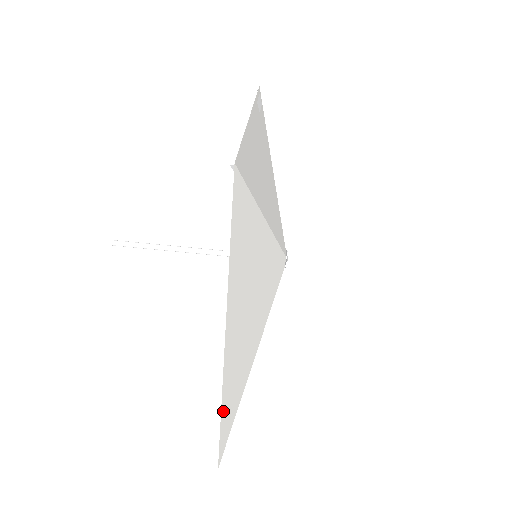
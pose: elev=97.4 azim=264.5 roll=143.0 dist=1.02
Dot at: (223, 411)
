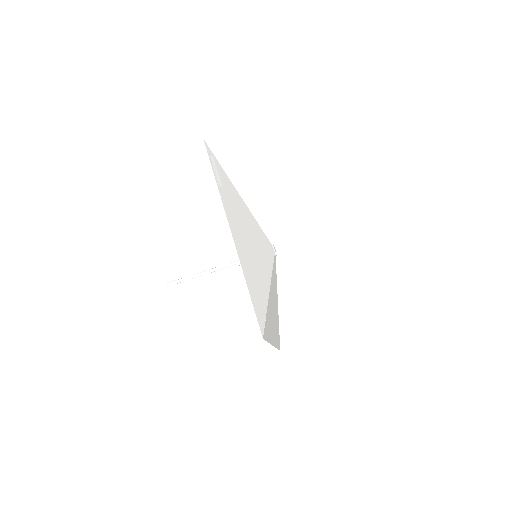
Dot at: (277, 346)
